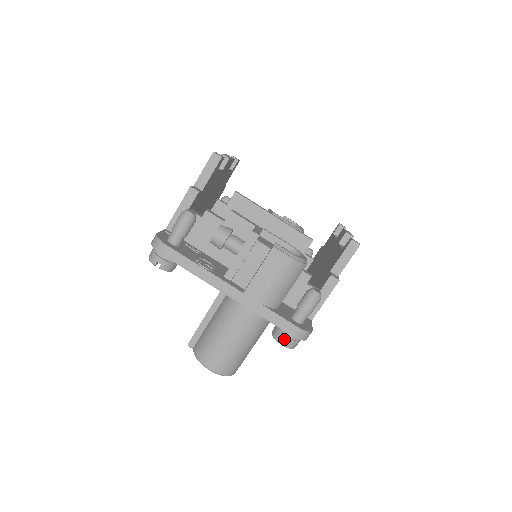
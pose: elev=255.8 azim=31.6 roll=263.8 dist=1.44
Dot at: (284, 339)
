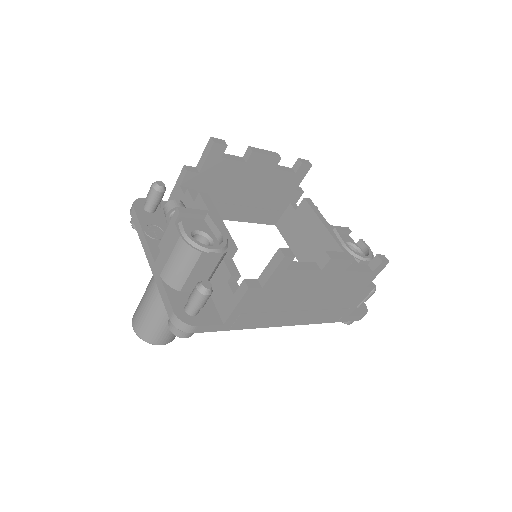
Dot at: (169, 321)
